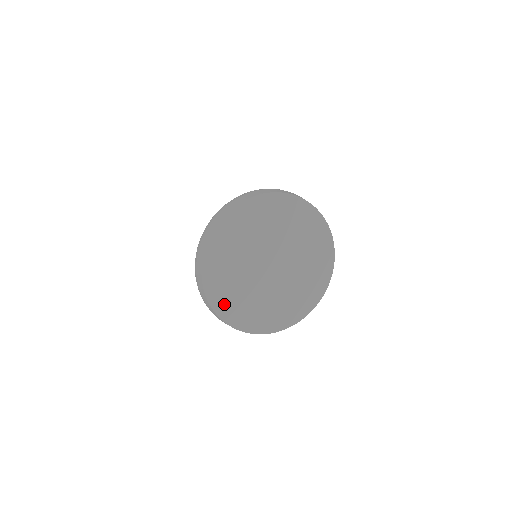
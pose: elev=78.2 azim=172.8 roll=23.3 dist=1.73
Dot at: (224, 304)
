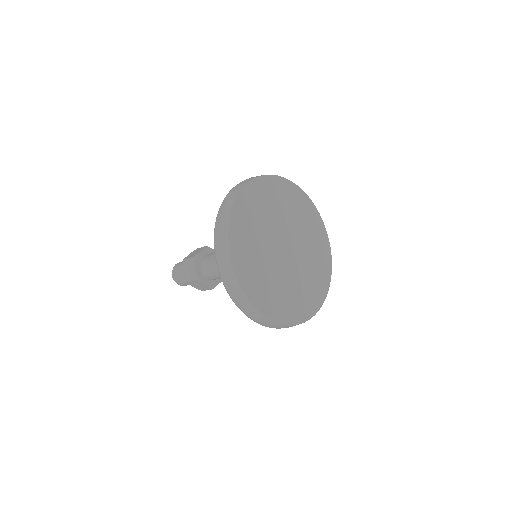
Dot at: (303, 310)
